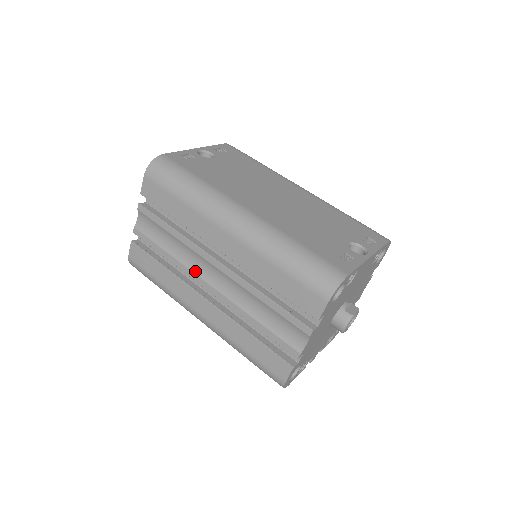
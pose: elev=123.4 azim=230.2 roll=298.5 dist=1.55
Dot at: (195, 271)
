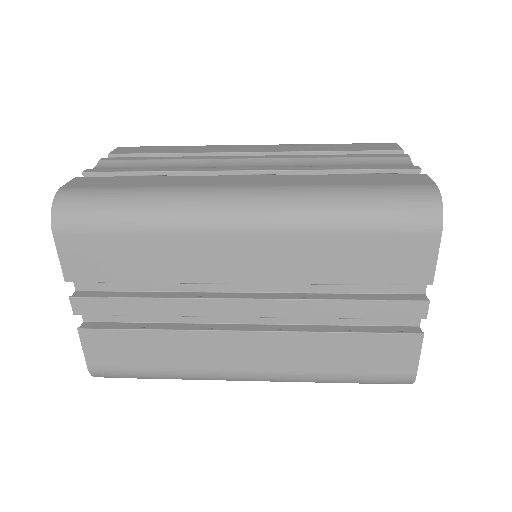
Dot at: (217, 168)
